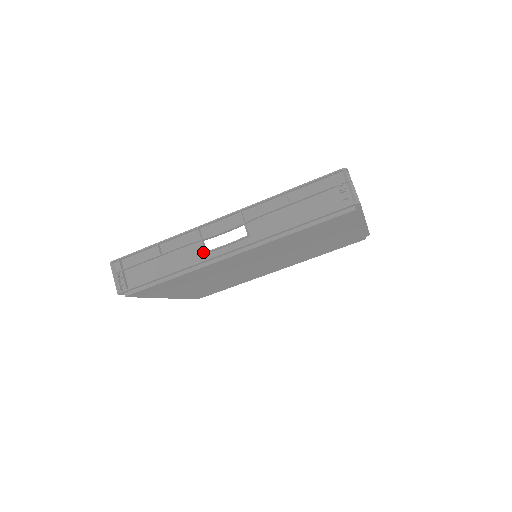
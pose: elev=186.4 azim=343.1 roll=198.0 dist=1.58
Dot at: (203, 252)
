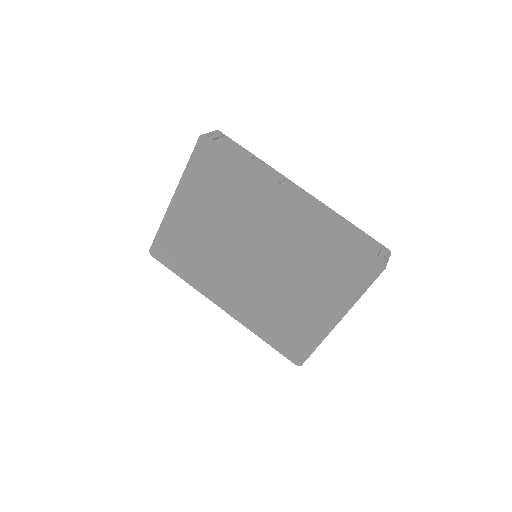
Dot at: occluded
